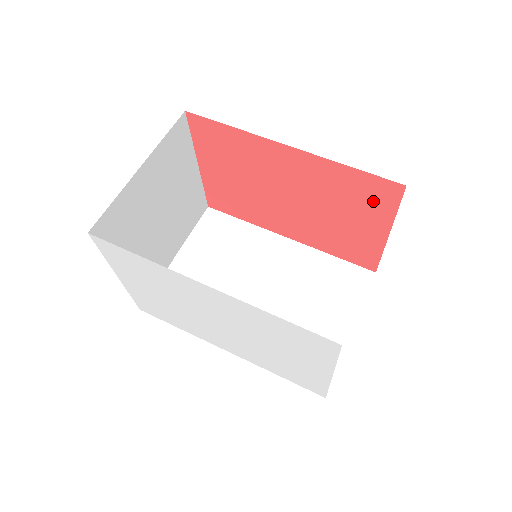
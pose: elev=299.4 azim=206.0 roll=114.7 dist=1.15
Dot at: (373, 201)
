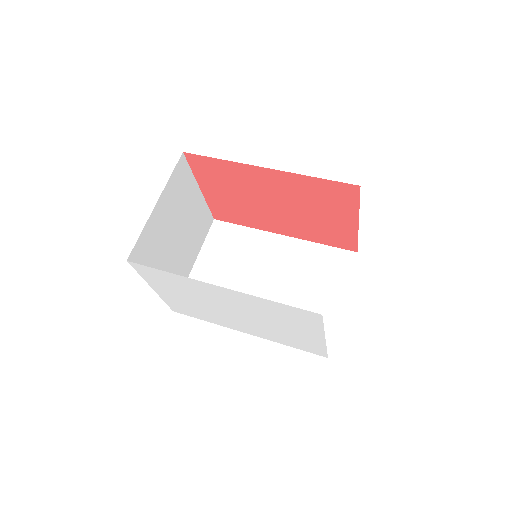
Dot at: (339, 200)
